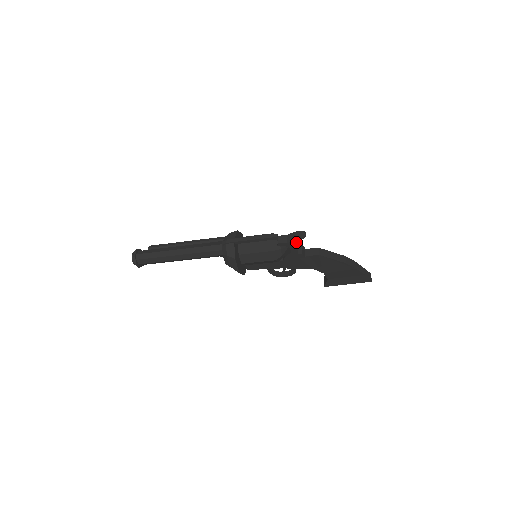
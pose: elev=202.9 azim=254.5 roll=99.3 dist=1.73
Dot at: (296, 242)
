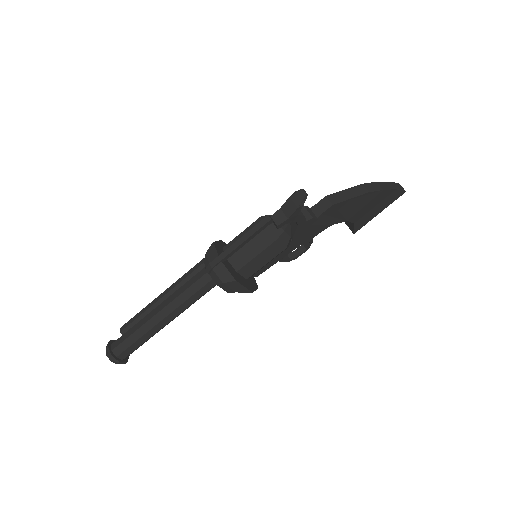
Dot at: (299, 210)
